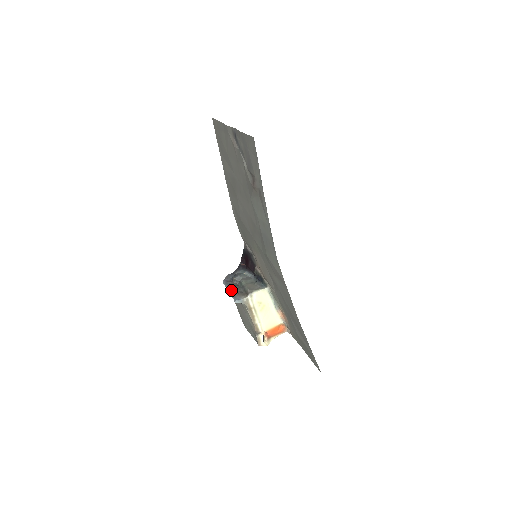
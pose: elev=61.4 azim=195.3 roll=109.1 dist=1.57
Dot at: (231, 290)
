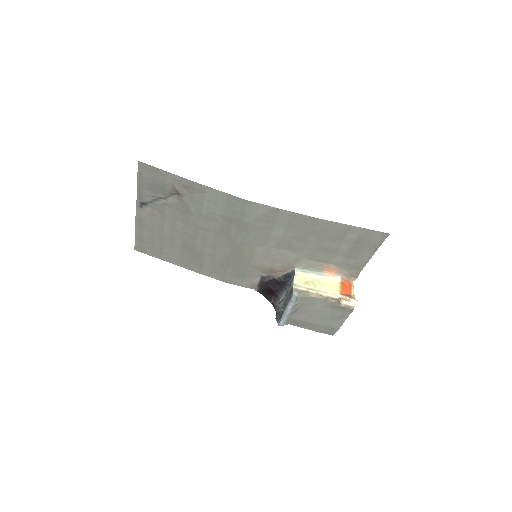
Dot at: (284, 308)
